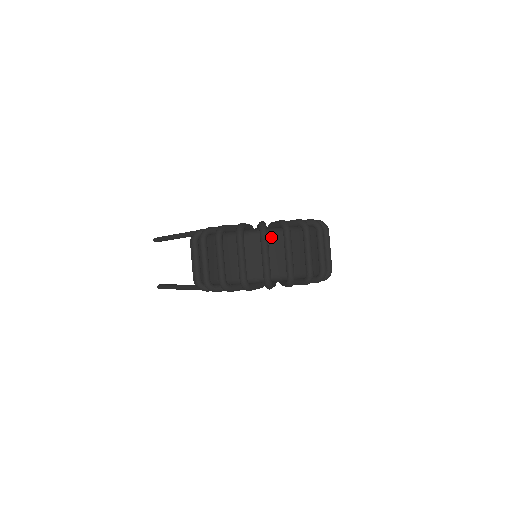
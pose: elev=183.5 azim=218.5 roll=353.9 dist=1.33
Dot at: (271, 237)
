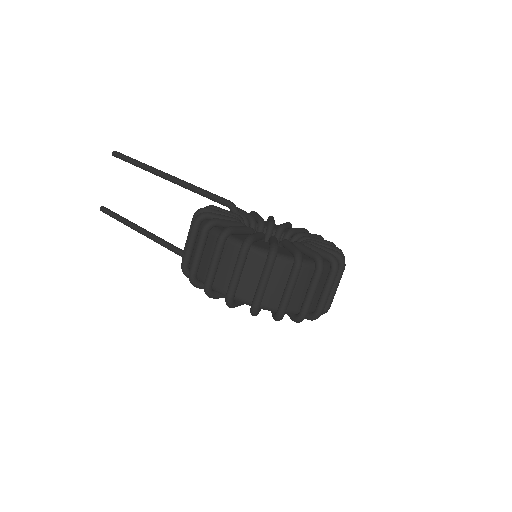
Dot at: (301, 270)
